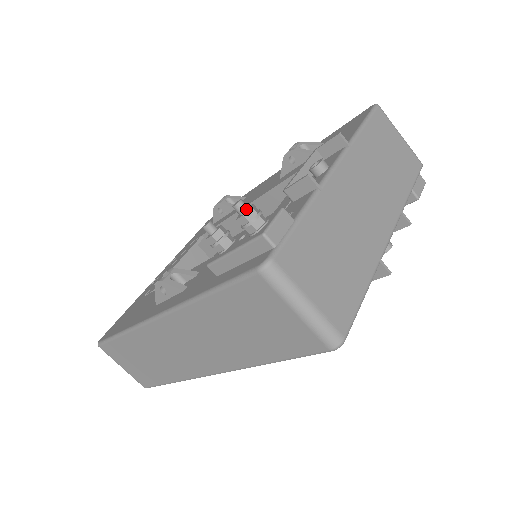
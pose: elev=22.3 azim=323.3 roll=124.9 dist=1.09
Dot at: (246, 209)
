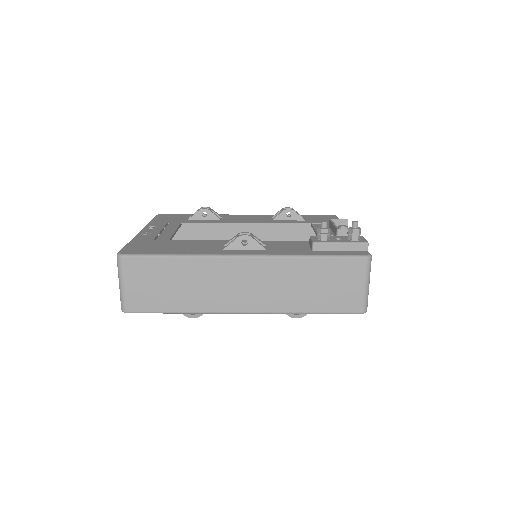
Dot at: (358, 227)
